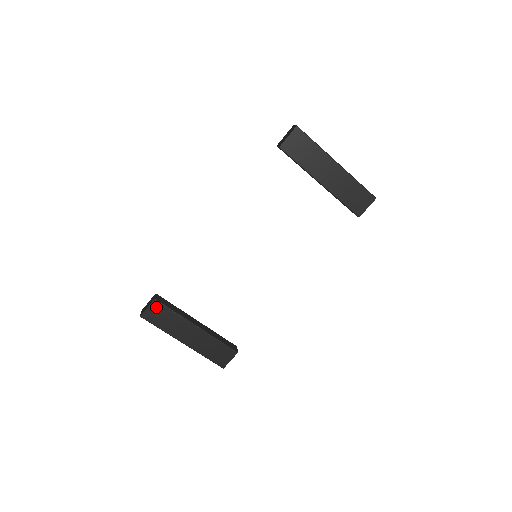
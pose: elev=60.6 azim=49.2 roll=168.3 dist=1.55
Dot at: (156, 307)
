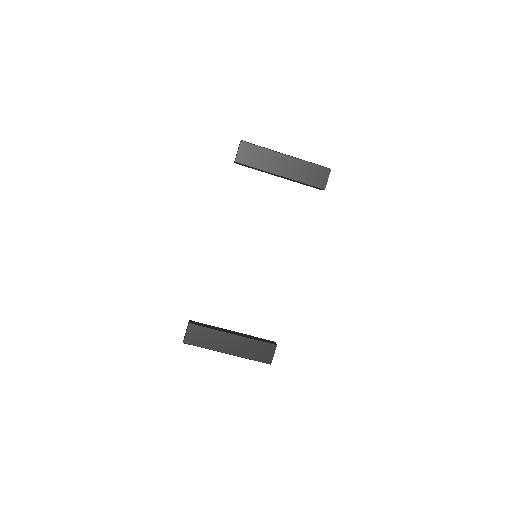
Dot at: (193, 330)
